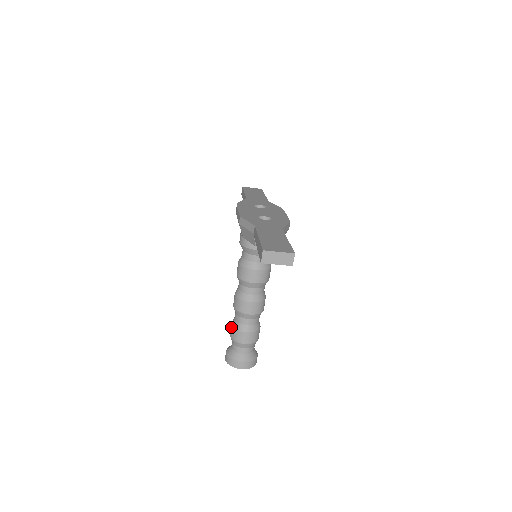
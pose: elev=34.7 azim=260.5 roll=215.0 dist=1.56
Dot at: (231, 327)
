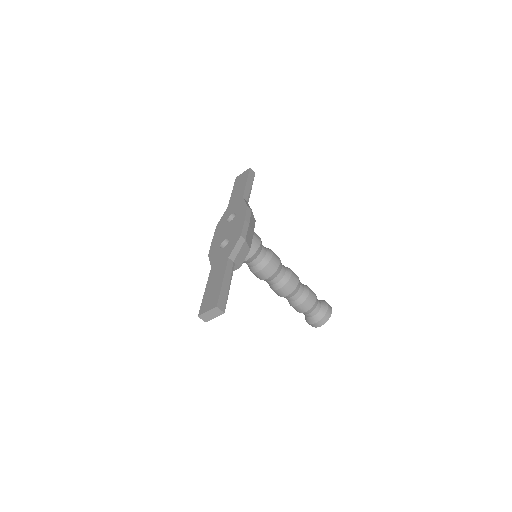
Dot at: occluded
